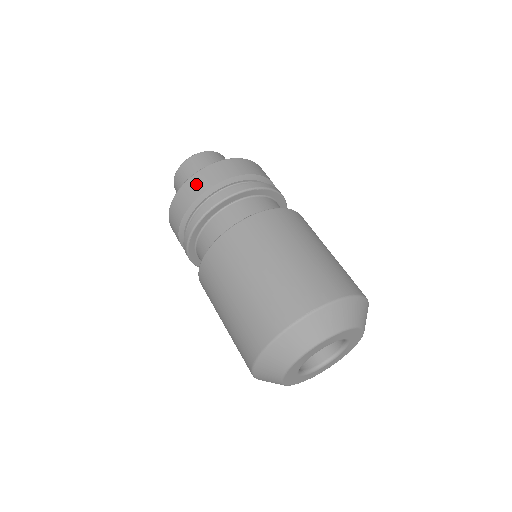
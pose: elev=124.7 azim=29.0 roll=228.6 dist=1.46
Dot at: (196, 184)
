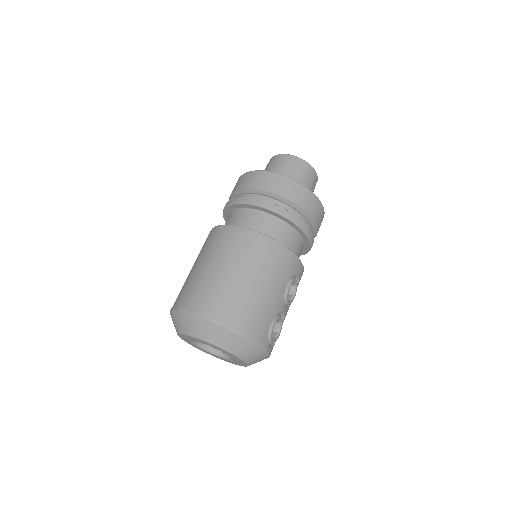
Dot at: occluded
